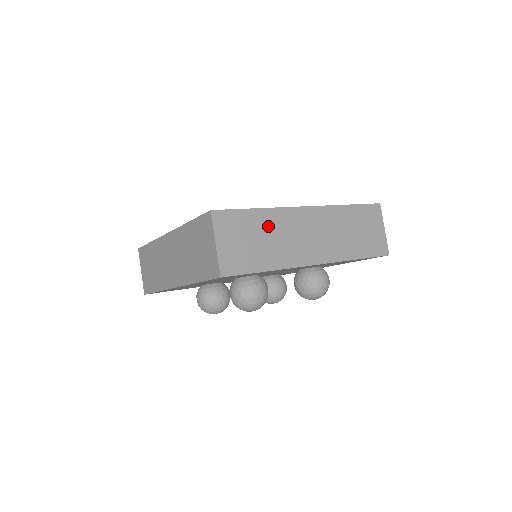
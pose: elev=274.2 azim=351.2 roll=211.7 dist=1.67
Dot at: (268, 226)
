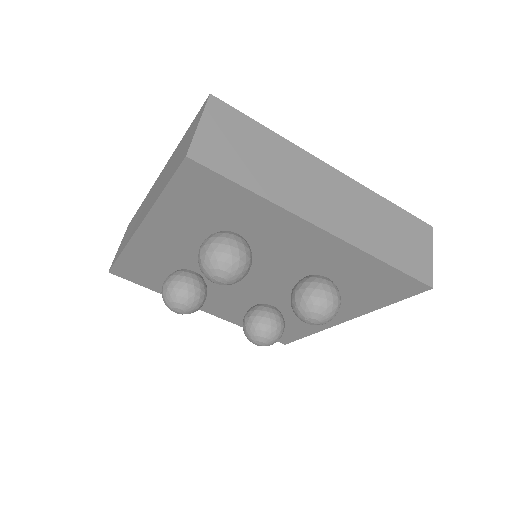
Dot at: (275, 152)
